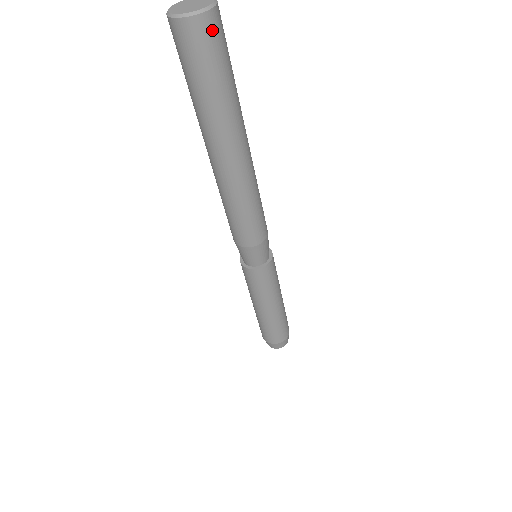
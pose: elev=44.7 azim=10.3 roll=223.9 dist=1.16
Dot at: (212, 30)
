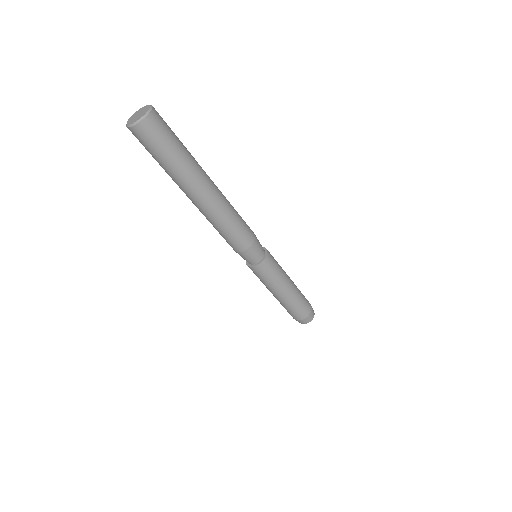
Dot at: (145, 132)
